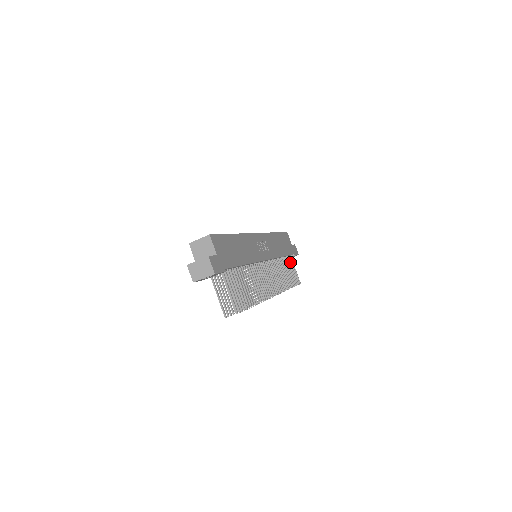
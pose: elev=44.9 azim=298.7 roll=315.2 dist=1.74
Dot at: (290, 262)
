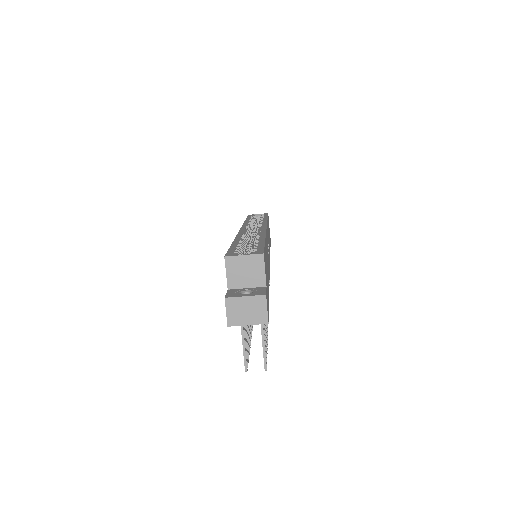
Dot at: occluded
